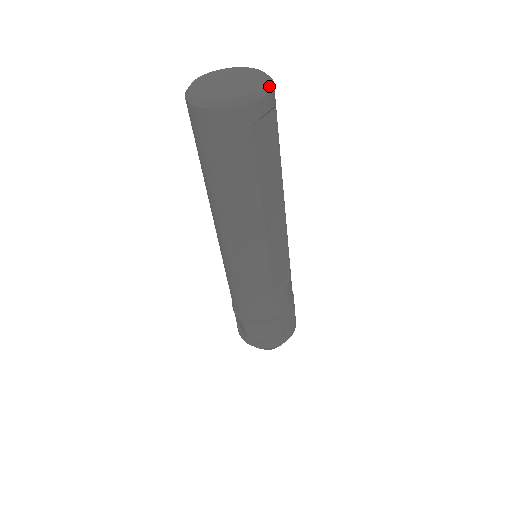
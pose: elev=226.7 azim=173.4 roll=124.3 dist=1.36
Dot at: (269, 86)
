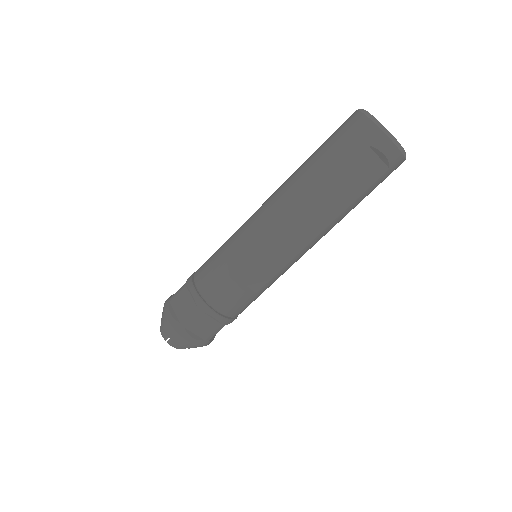
Dot at: (401, 149)
